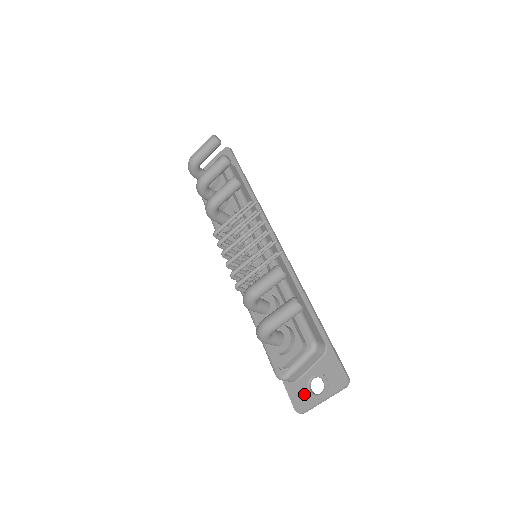
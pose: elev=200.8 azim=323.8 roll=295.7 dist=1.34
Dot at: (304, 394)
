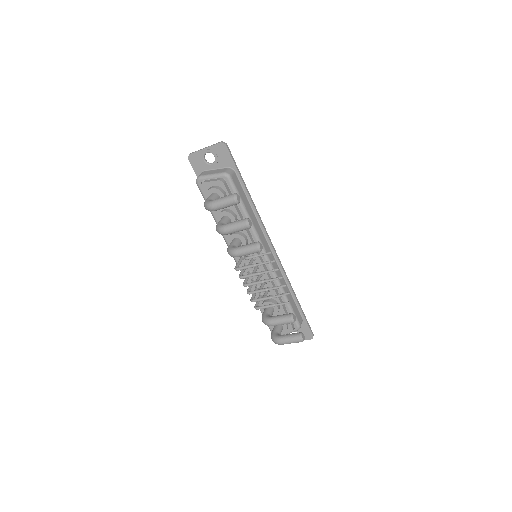
Dot at: occluded
